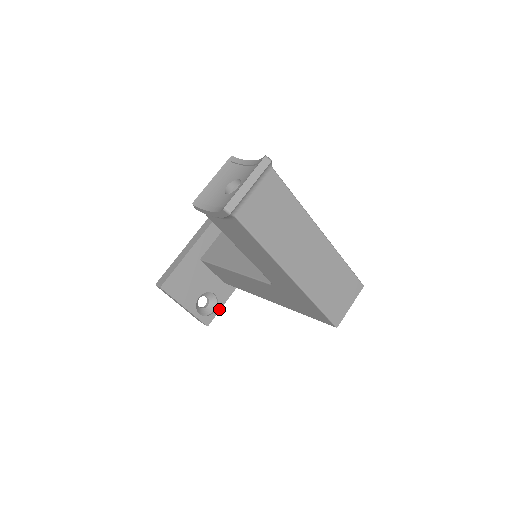
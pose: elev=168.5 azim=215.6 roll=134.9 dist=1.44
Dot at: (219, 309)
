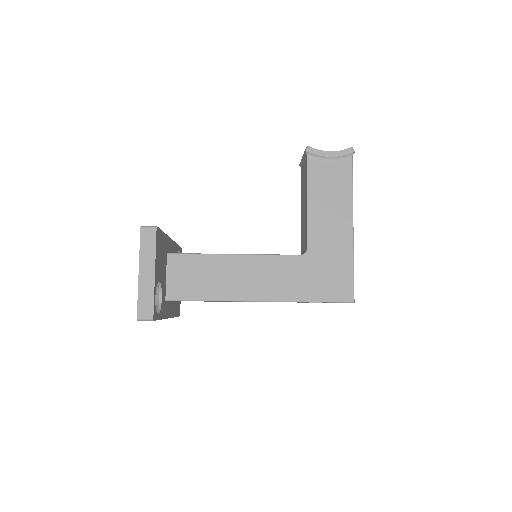
Dot at: (159, 318)
